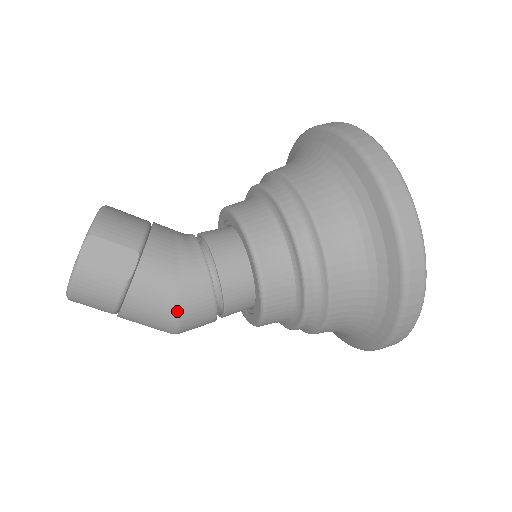
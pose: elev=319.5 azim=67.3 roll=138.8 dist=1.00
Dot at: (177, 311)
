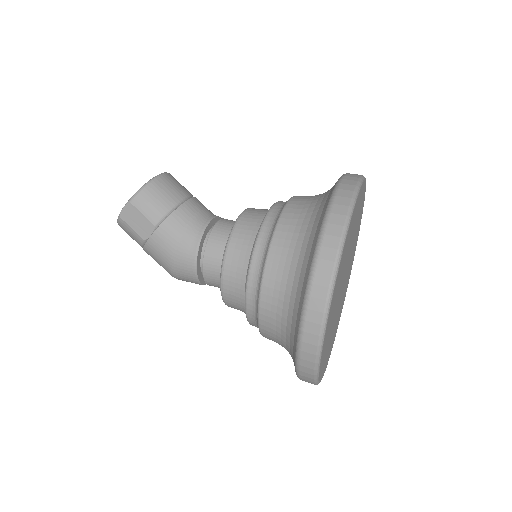
Dot at: (171, 272)
